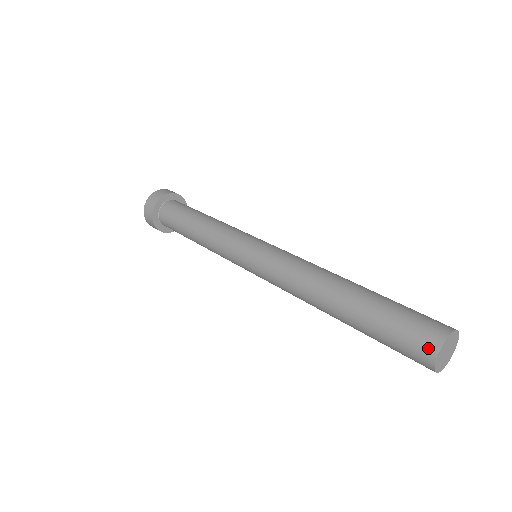
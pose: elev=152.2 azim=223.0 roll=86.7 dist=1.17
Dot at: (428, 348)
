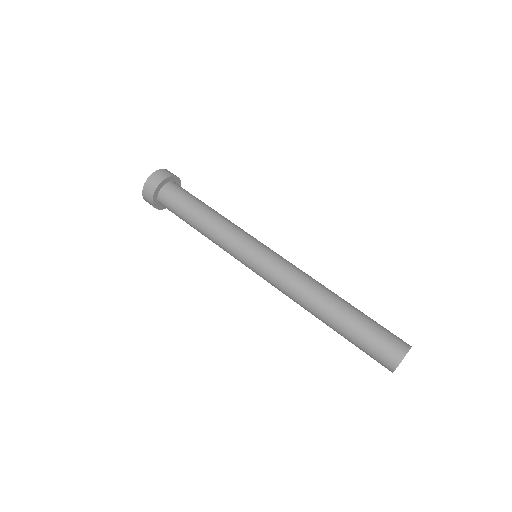
Dot at: (397, 353)
